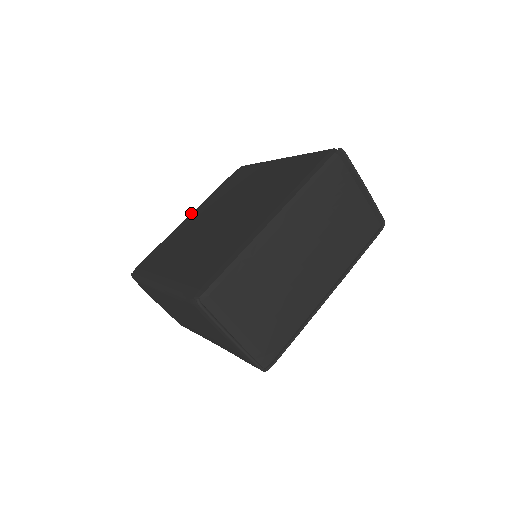
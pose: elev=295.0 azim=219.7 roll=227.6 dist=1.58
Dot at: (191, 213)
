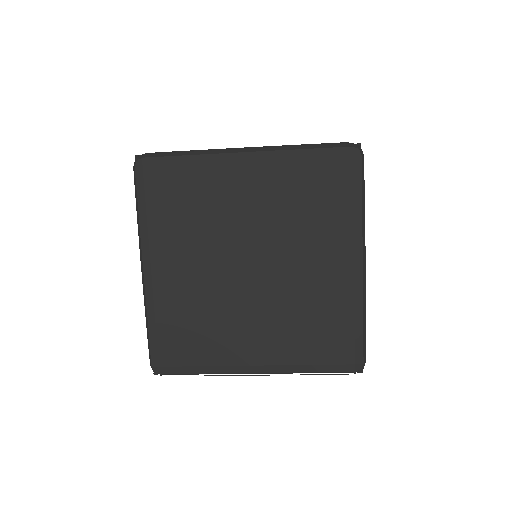
Dot at: (143, 265)
